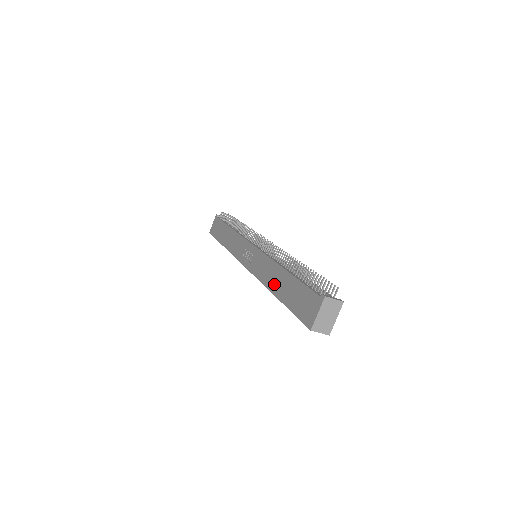
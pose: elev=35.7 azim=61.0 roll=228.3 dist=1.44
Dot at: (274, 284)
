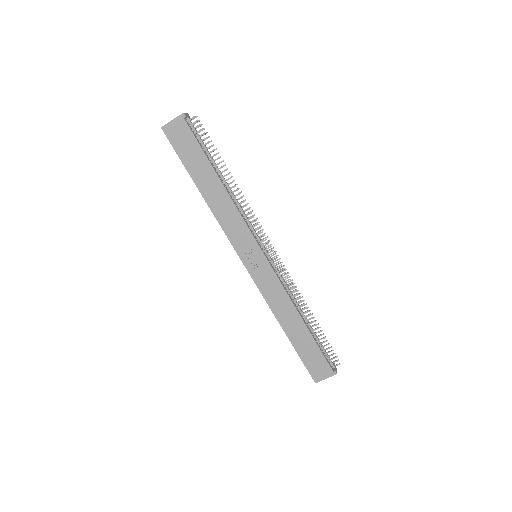
Dot at: (287, 323)
